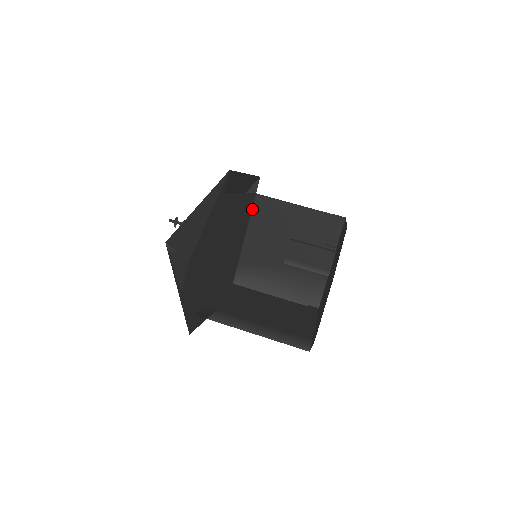
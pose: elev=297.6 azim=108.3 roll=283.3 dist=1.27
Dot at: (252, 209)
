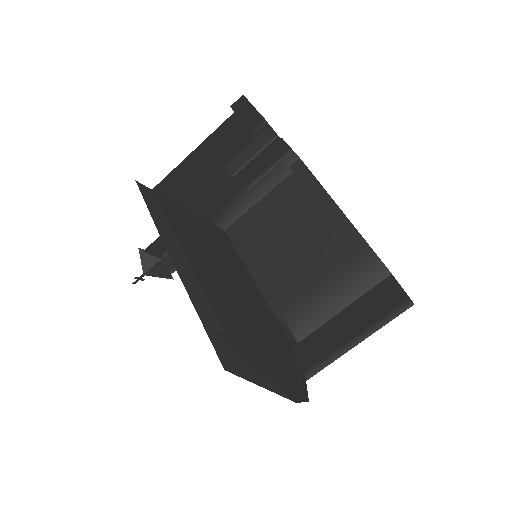
Dot at: (167, 198)
